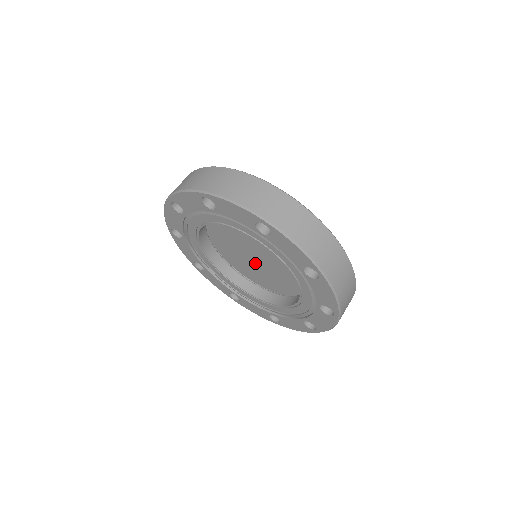
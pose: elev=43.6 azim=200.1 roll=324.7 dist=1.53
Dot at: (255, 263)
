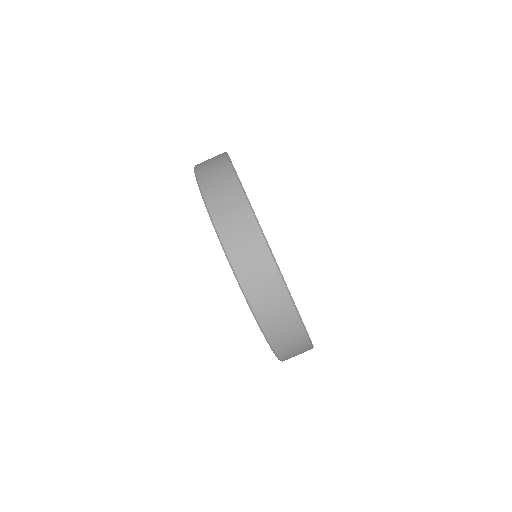
Dot at: occluded
